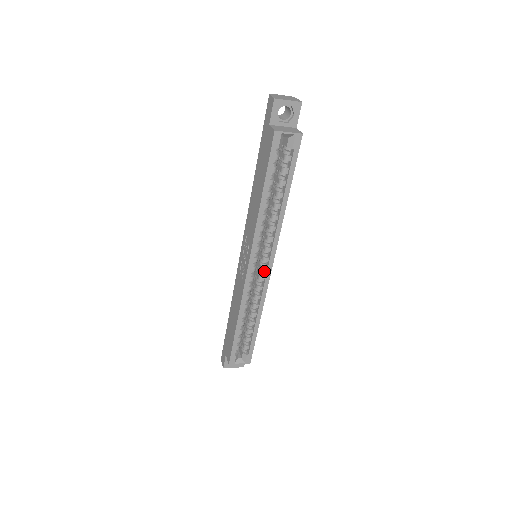
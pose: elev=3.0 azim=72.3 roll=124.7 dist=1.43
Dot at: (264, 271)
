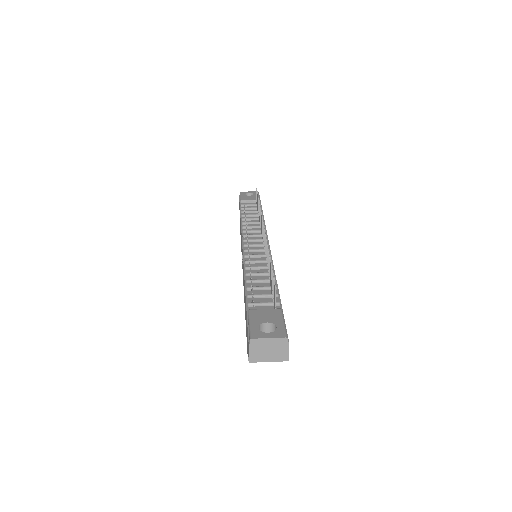
Dot at: occluded
